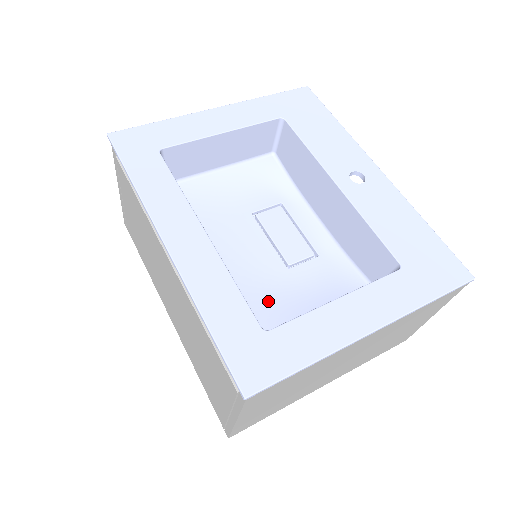
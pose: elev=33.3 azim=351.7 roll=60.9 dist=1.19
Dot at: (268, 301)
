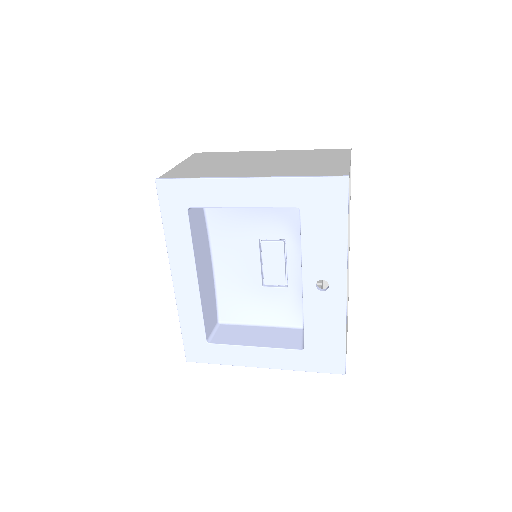
Dot at: (238, 301)
